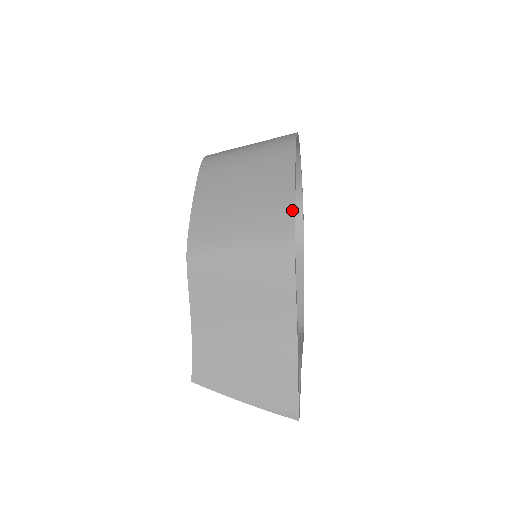
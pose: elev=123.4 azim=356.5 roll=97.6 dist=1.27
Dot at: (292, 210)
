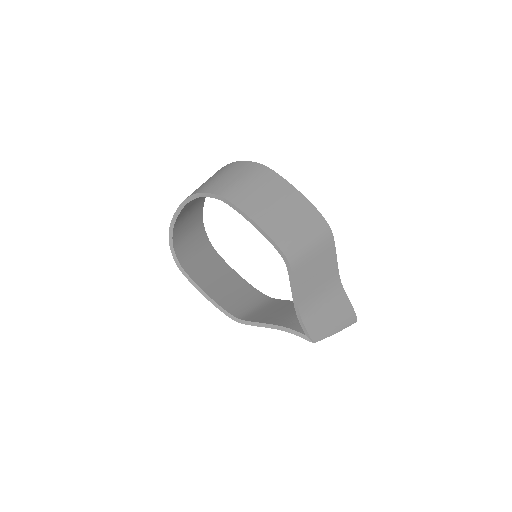
Dot at: (314, 207)
